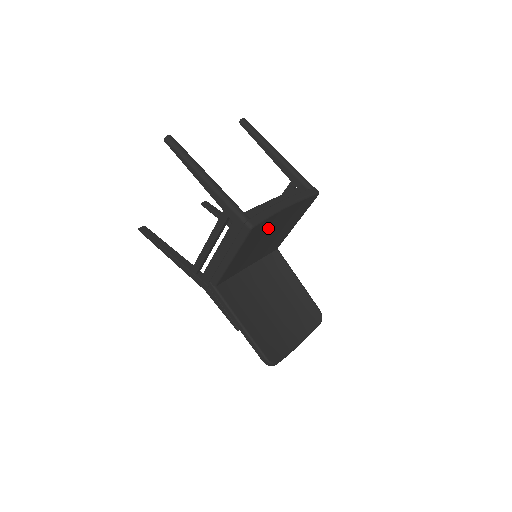
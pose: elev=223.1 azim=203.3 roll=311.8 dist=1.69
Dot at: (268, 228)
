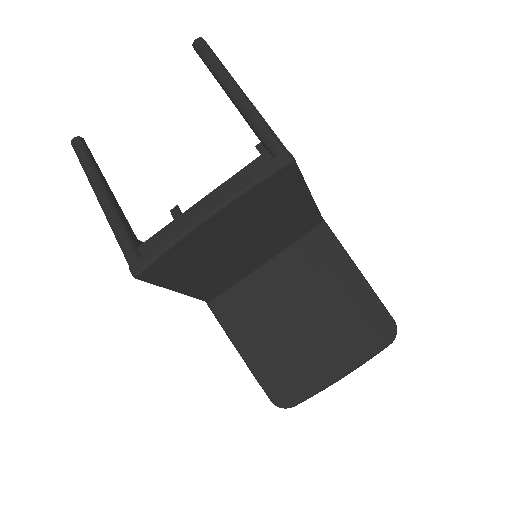
Dot at: (211, 243)
